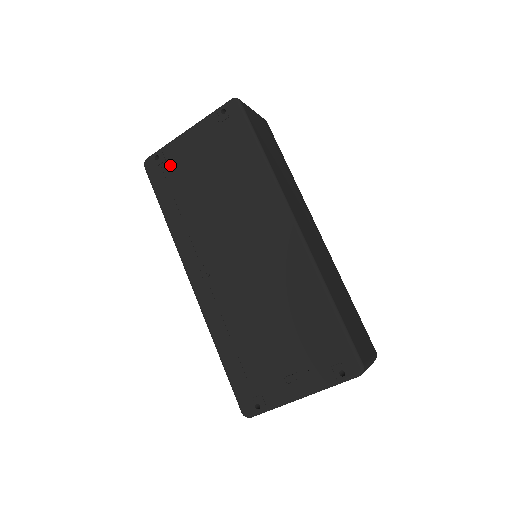
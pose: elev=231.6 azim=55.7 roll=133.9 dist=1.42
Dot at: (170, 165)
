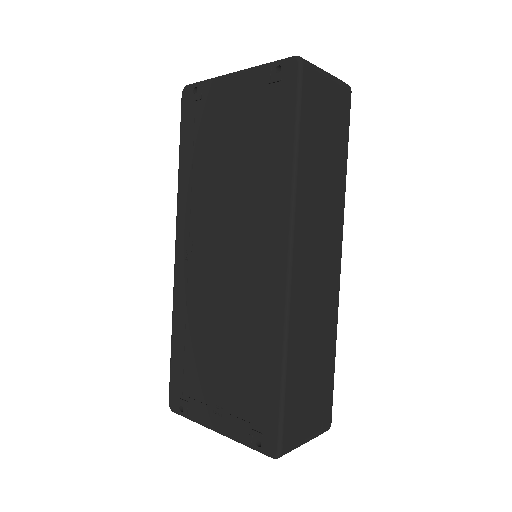
Dot at: (203, 108)
